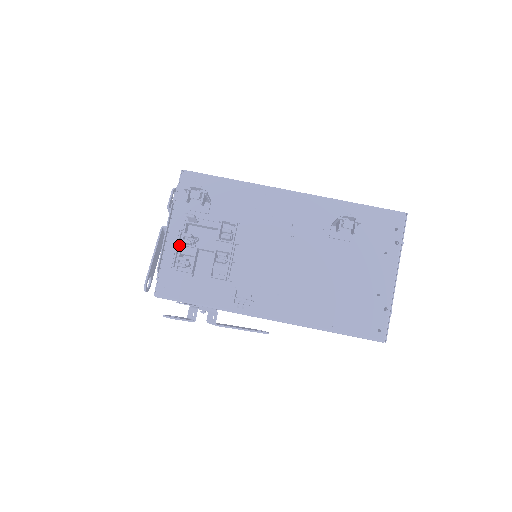
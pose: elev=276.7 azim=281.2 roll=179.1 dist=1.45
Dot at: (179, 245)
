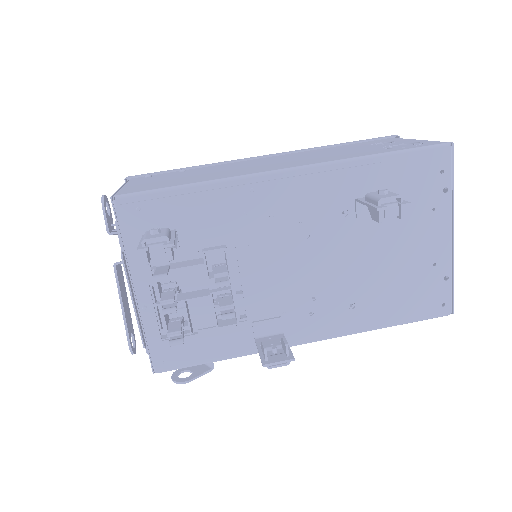
Dot at: (156, 299)
